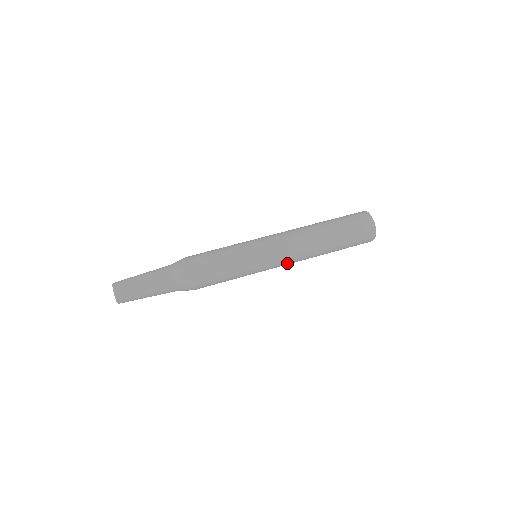
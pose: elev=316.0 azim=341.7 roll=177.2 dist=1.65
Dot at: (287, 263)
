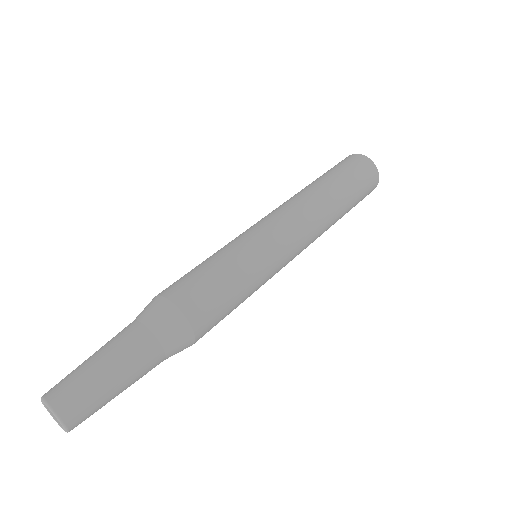
Dot at: occluded
